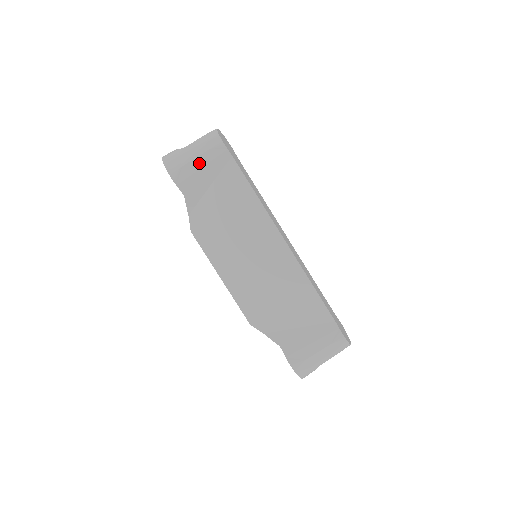
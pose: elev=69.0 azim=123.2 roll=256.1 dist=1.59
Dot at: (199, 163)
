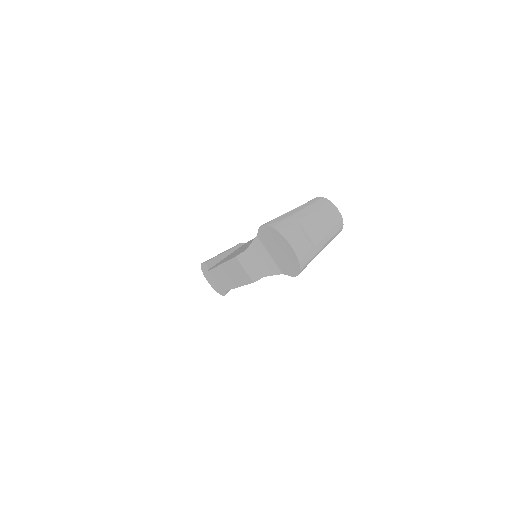
Dot at: occluded
